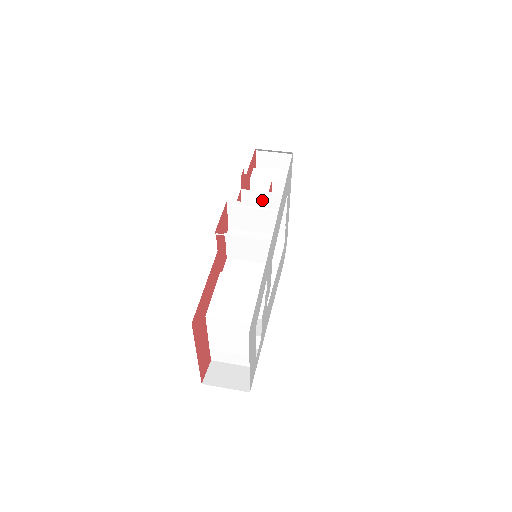
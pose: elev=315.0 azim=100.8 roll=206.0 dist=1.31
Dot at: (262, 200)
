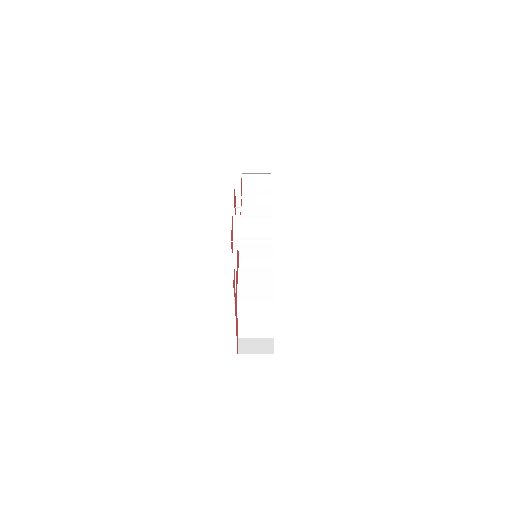
Dot at: (257, 212)
